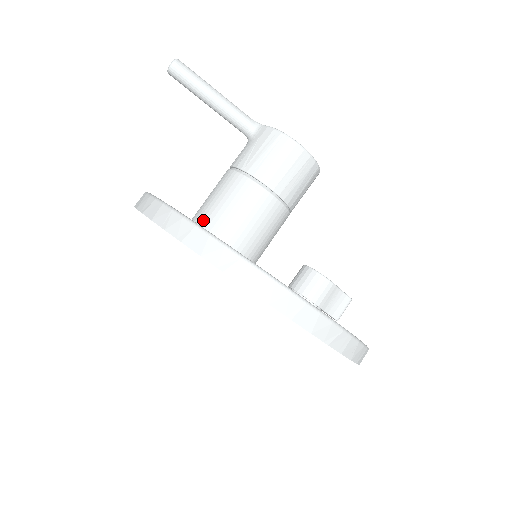
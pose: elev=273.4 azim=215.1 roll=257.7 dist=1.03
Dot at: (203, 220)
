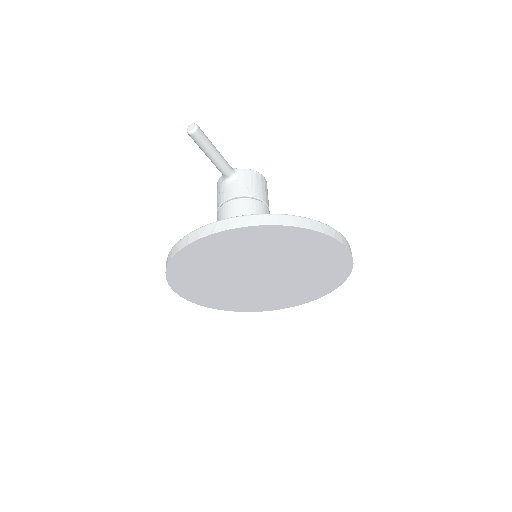
Dot at: occluded
